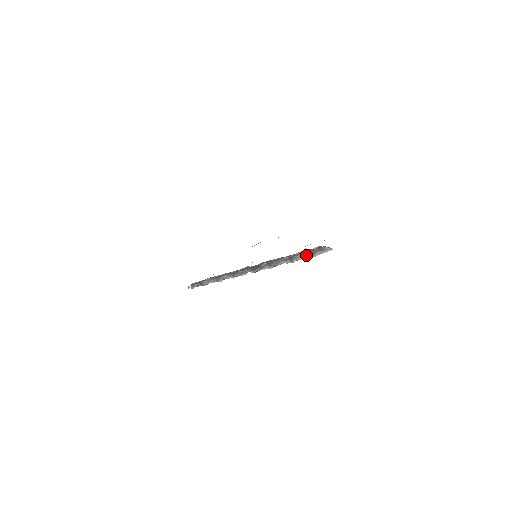
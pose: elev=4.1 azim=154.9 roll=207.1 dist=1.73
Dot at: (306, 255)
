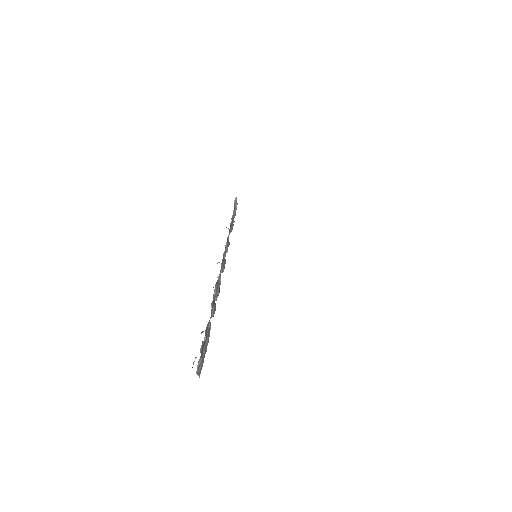
Dot at: occluded
